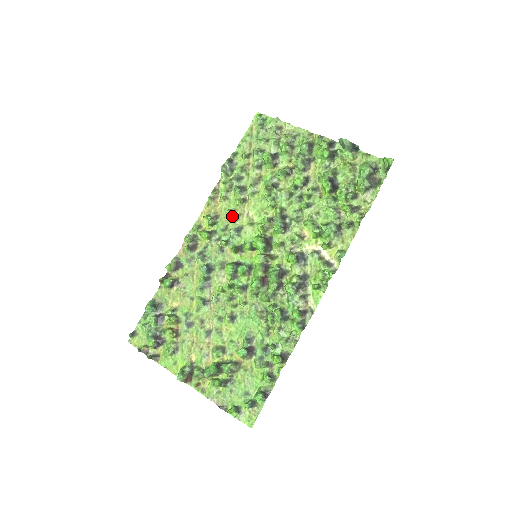
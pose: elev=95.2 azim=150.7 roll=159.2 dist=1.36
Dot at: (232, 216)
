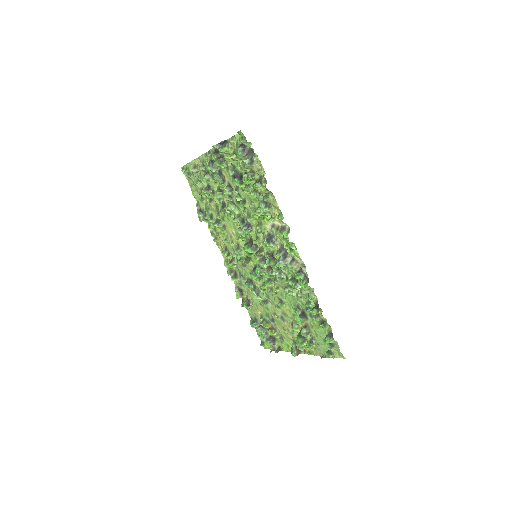
Dot at: (229, 242)
